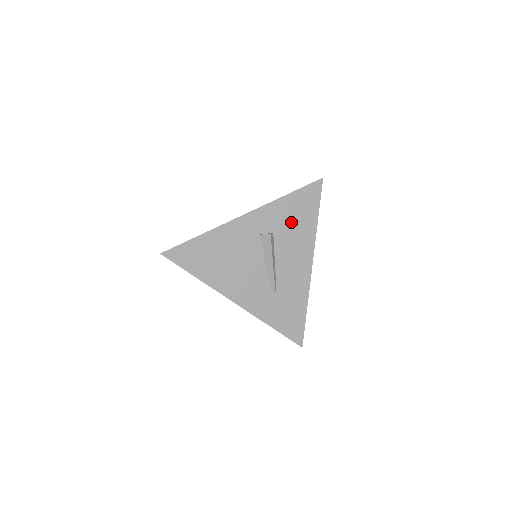
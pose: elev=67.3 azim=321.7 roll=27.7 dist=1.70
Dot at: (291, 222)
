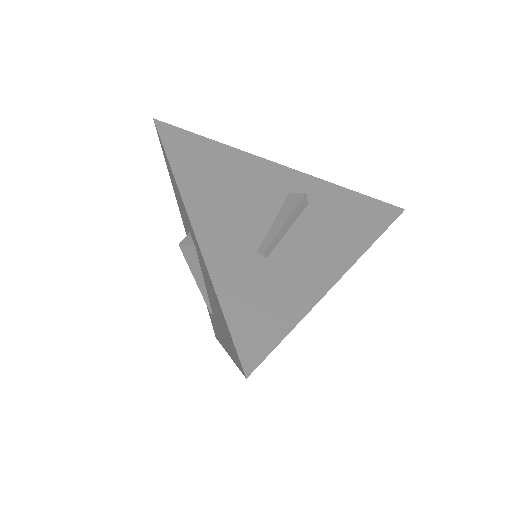
Dot at: (340, 213)
